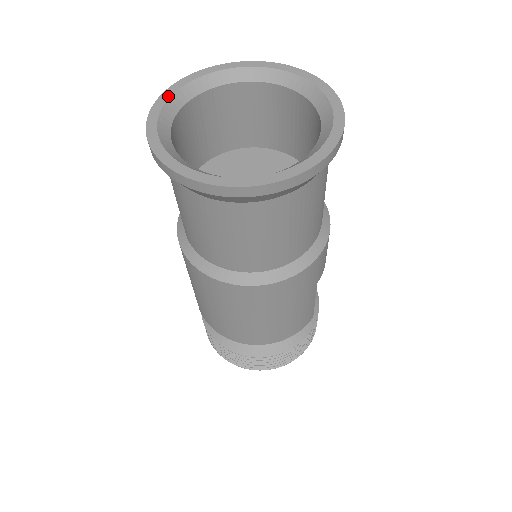
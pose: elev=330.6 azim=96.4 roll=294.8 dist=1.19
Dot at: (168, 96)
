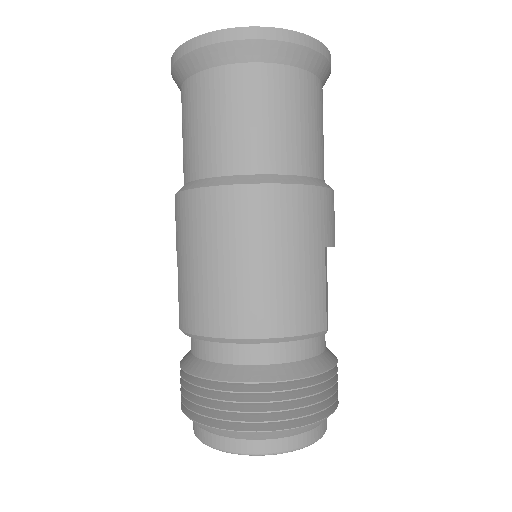
Dot at: occluded
